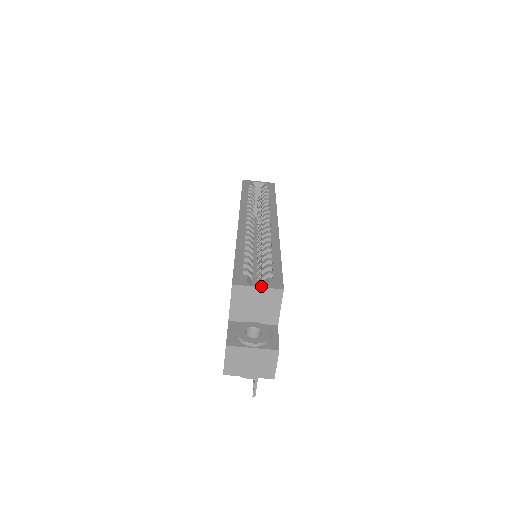
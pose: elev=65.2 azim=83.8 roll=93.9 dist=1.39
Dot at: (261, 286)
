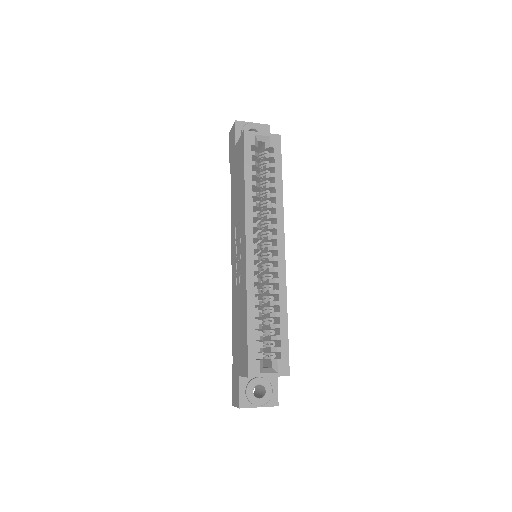
Dot at: (272, 375)
